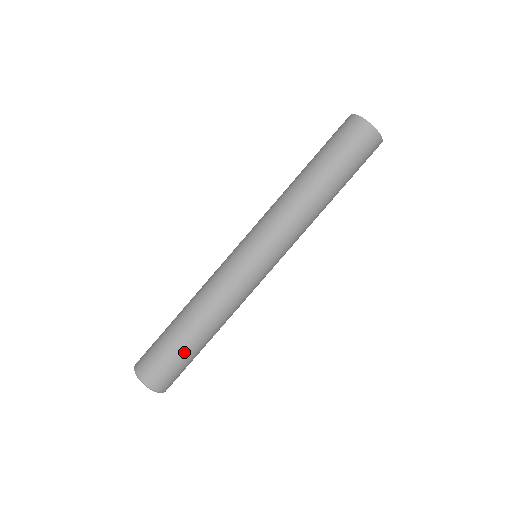
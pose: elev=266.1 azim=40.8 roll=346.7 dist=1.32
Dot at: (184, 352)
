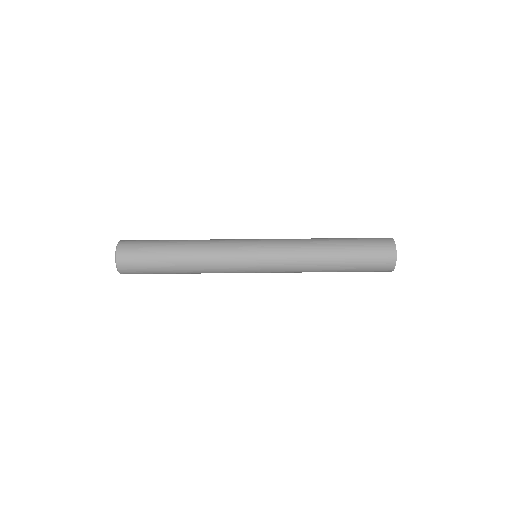
Dot at: (161, 273)
